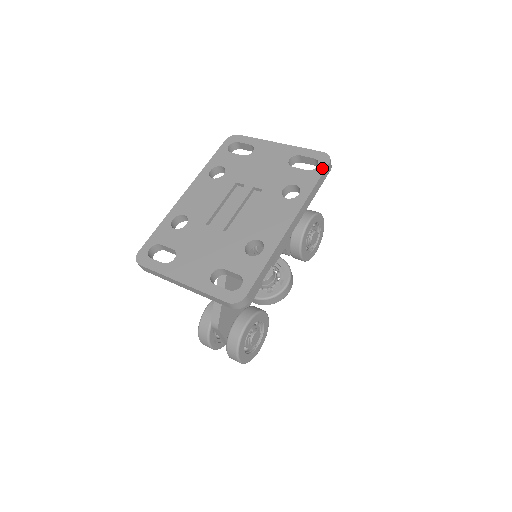
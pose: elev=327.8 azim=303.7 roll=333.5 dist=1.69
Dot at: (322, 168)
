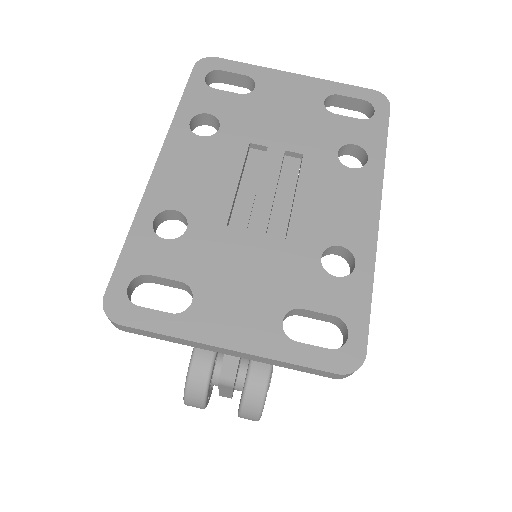
Dot at: (384, 116)
